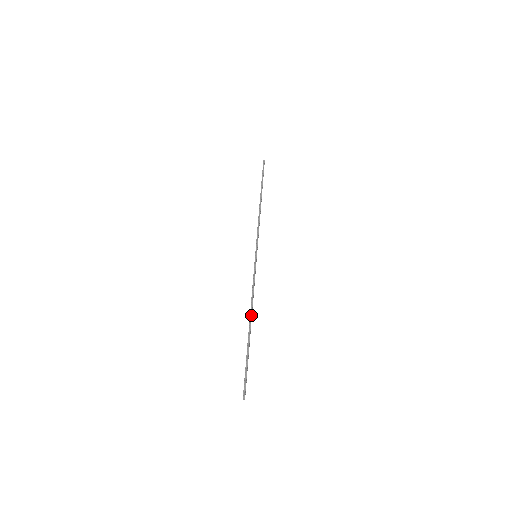
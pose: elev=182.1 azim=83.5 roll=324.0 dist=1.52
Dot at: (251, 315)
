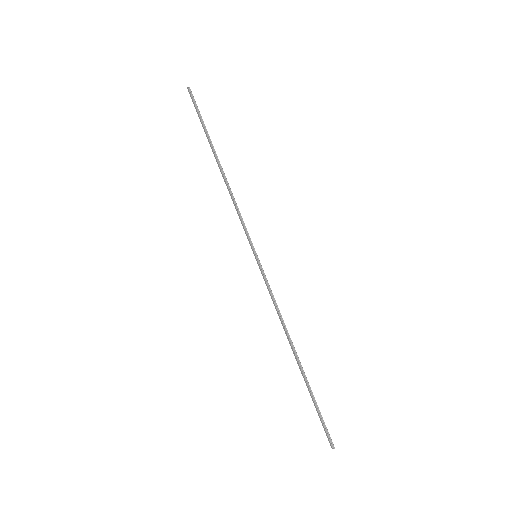
Dot at: (292, 343)
